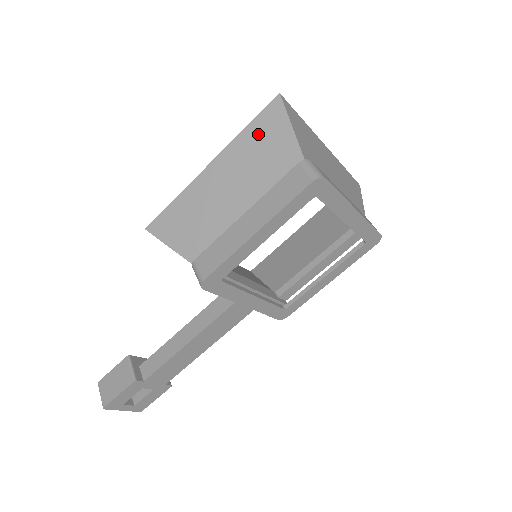
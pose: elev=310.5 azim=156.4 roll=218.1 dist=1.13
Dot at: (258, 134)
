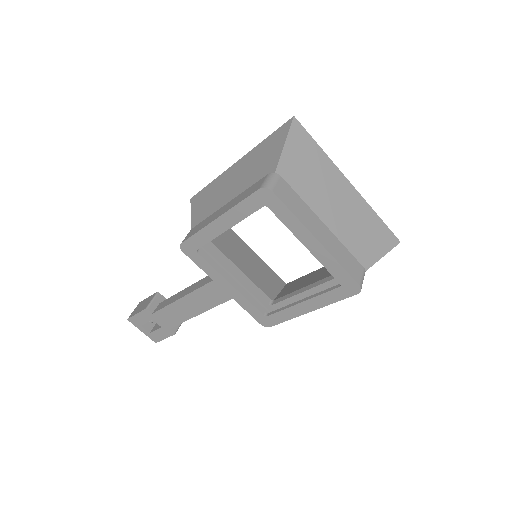
Dot at: (267, 146)
